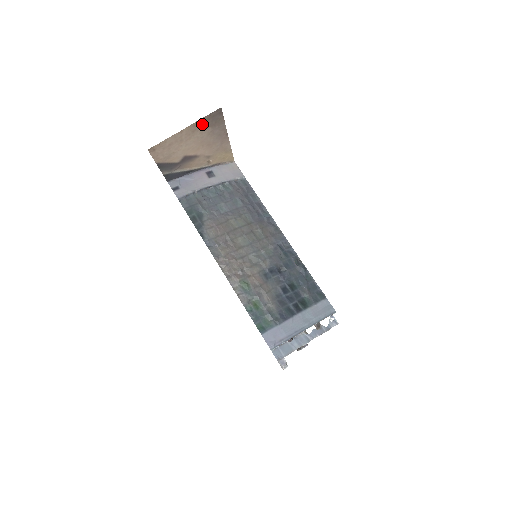
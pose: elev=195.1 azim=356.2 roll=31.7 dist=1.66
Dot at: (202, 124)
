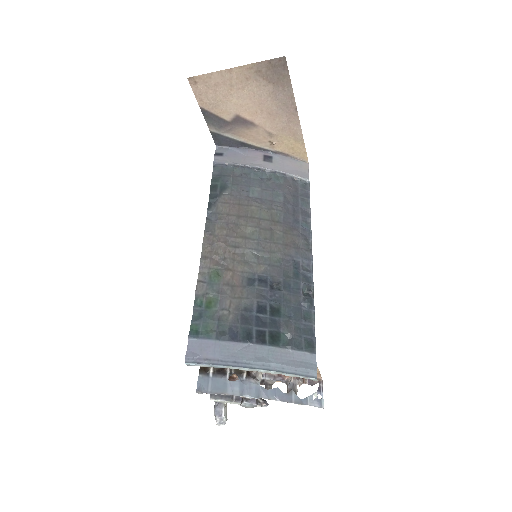
Dot at: (259, 73)
